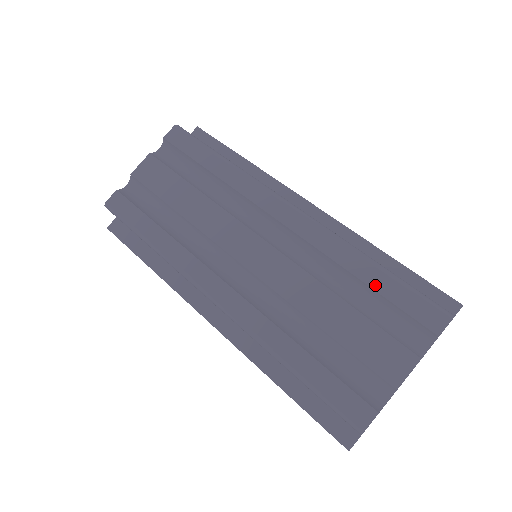
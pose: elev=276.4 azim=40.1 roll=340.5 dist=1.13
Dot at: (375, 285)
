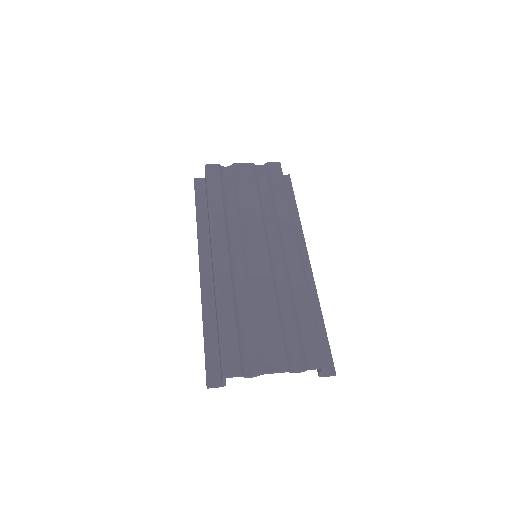
Dot at: (301, 319)
